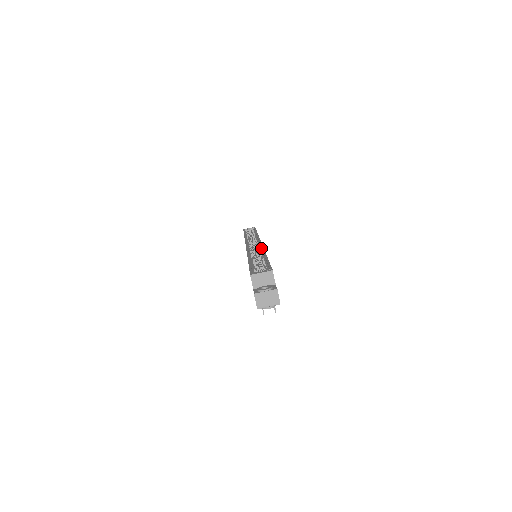
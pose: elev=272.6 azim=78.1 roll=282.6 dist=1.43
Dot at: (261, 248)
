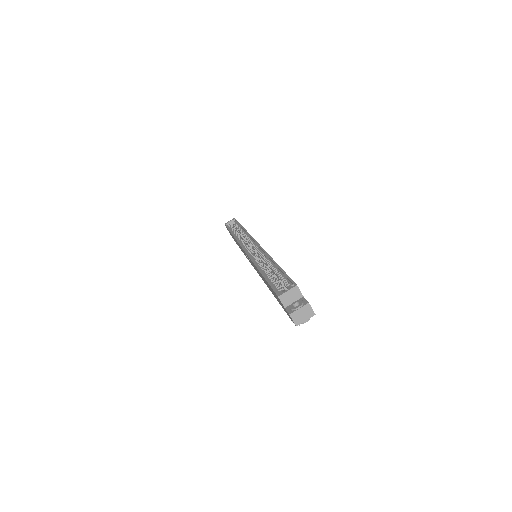
Dot at: (262, 251)
